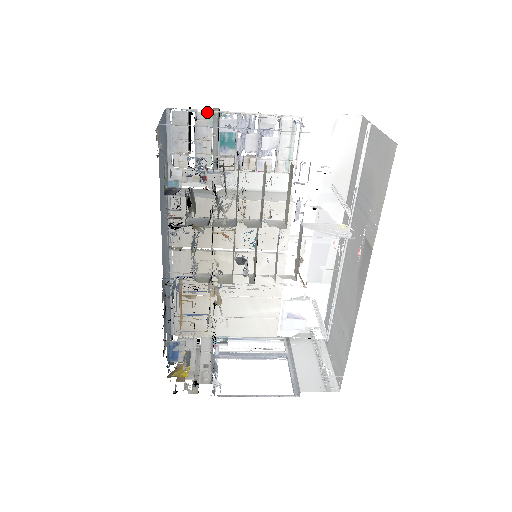
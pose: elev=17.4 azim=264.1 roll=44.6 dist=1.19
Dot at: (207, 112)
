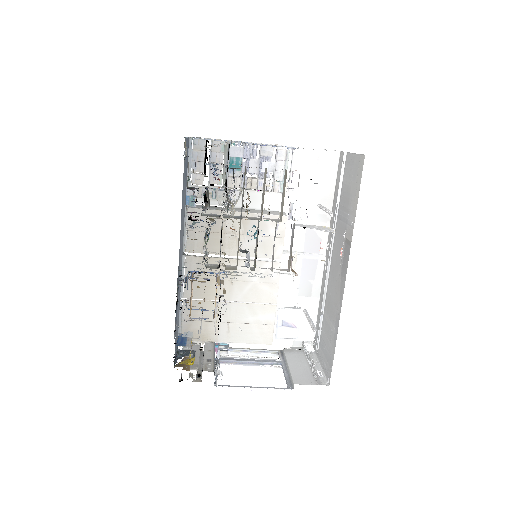
Dot at: (220, 141)
